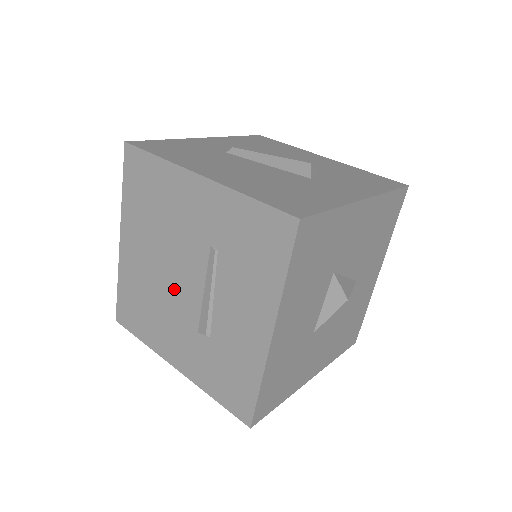
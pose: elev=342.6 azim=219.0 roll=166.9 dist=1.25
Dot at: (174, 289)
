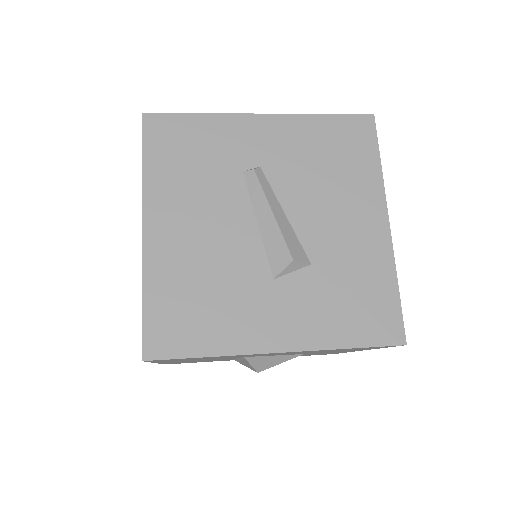
Dot at: occluded
